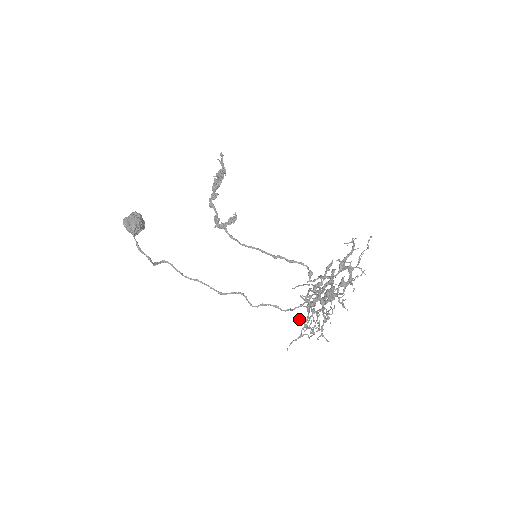
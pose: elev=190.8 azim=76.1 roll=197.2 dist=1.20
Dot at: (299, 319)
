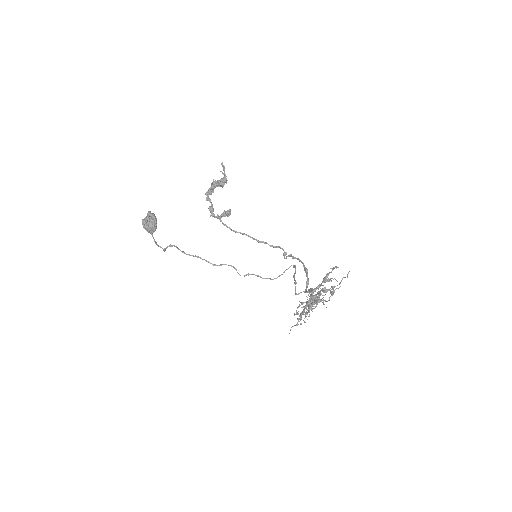
Dot at: (300, 319)
